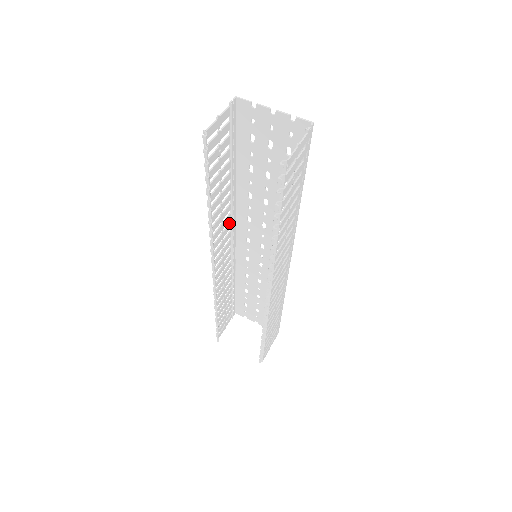
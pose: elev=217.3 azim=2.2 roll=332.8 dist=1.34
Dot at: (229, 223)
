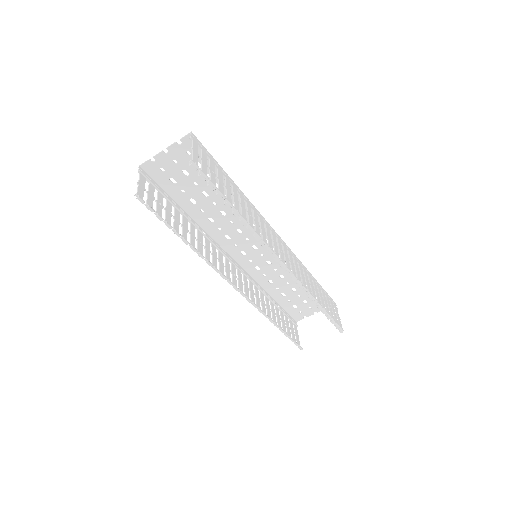
Dot at: (218, 252)
